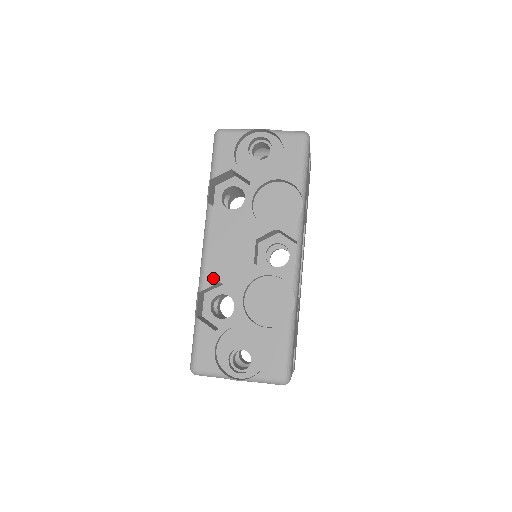
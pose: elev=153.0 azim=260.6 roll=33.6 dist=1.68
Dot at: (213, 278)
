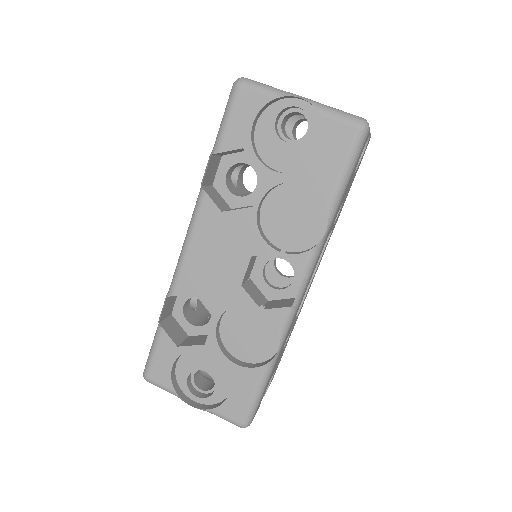
Dot at: (187, 286)
